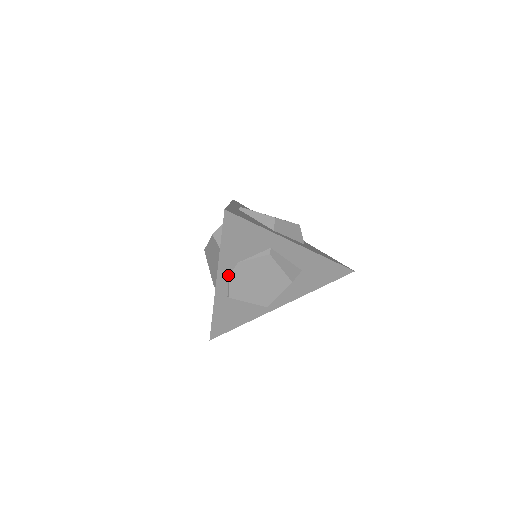
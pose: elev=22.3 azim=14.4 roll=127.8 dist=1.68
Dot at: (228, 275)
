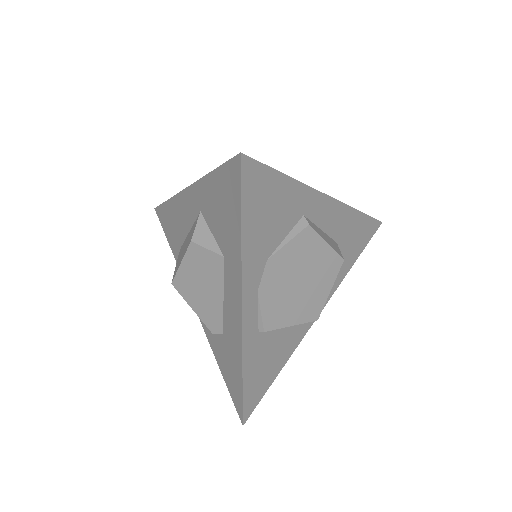
Dot at: (256, 291)
